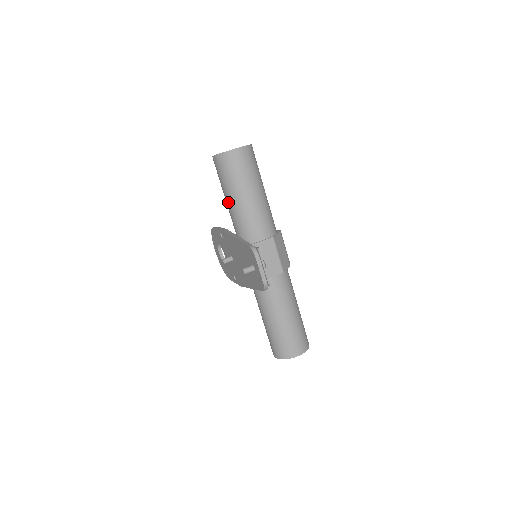
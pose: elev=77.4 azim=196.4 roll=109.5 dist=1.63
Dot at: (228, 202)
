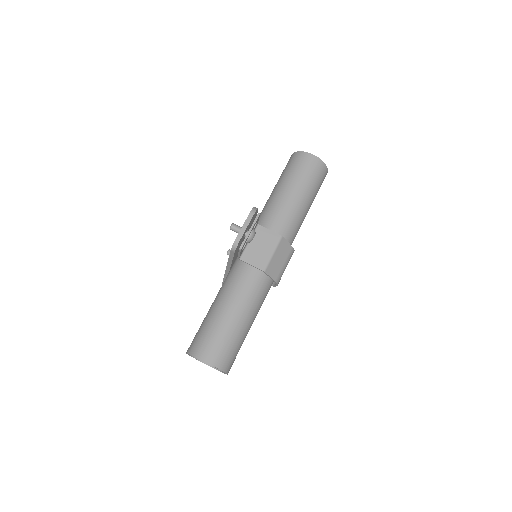
Dot at: (272, 191)
